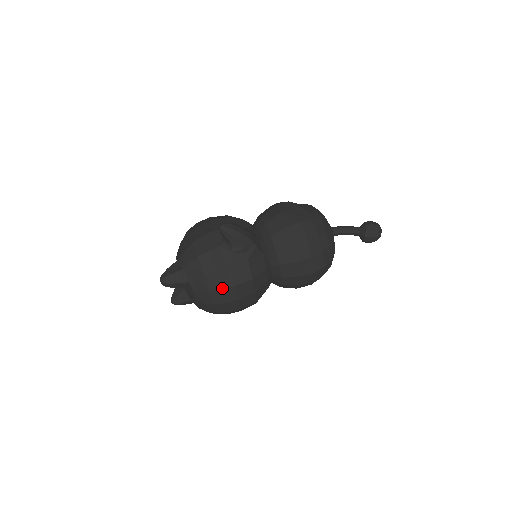
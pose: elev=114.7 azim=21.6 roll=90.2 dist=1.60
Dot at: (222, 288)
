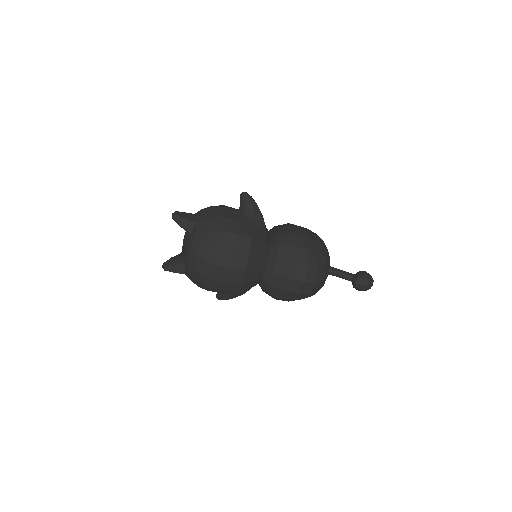
Dot at: (224, 231)
